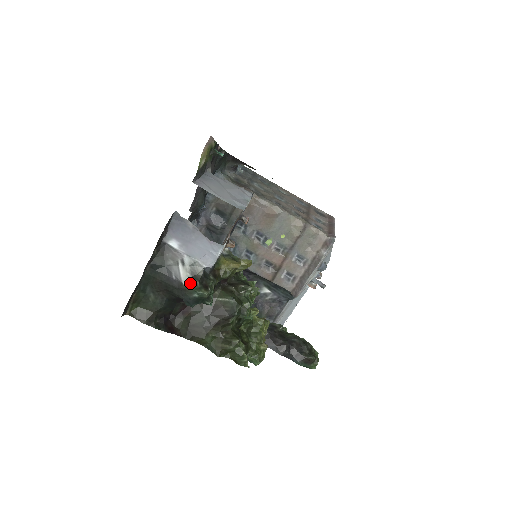
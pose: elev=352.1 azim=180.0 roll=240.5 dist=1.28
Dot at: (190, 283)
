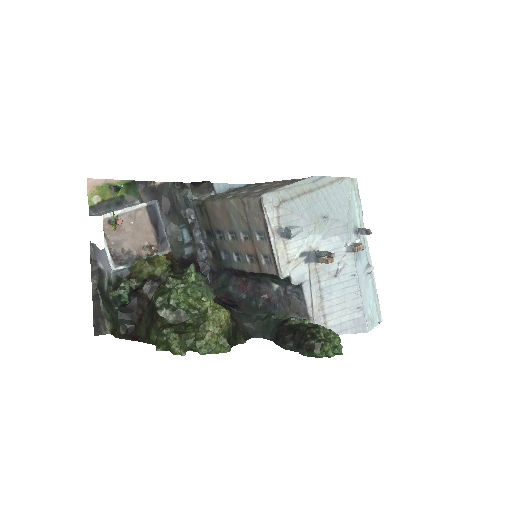
Dot at: (107, 290)
